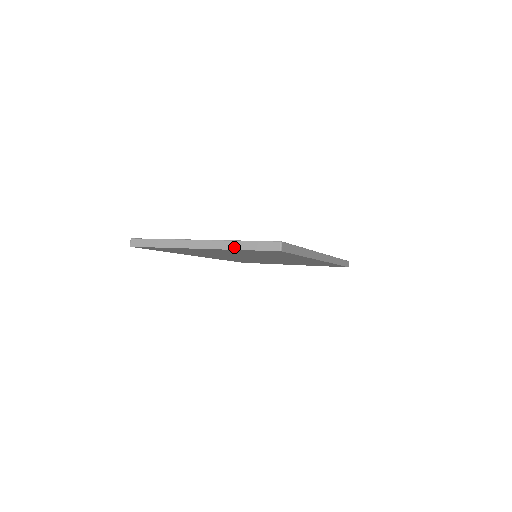
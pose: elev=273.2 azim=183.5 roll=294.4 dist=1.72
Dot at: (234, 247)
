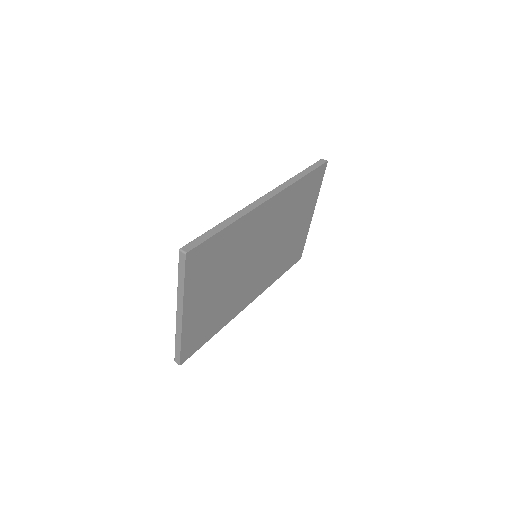
Dot at: (182, 289)
